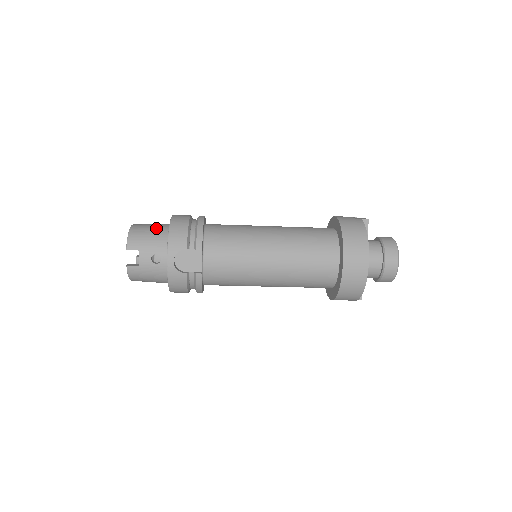
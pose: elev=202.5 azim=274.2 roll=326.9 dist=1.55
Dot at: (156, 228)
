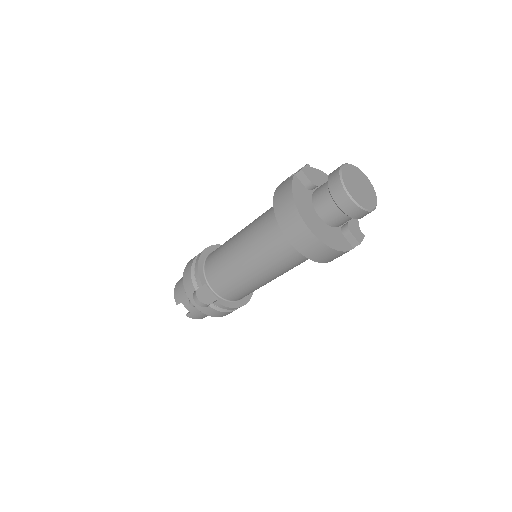
Dot at: occluded
